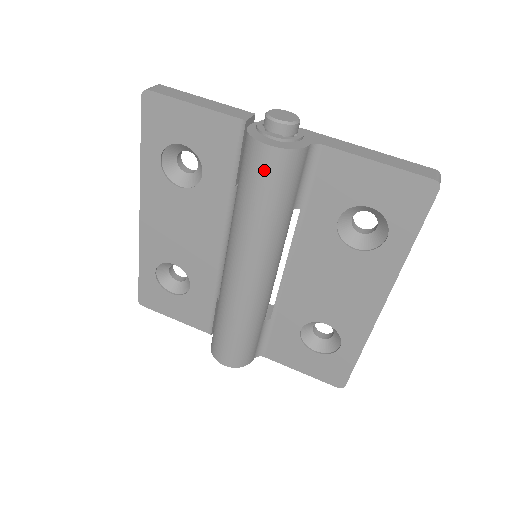
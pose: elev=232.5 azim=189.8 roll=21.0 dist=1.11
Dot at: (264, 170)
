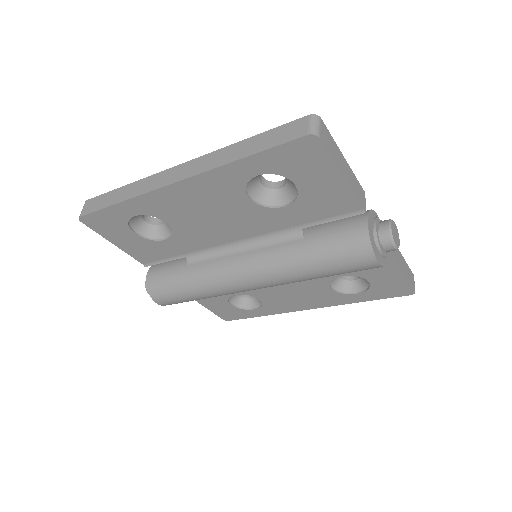
Dot at: (356, 267)
